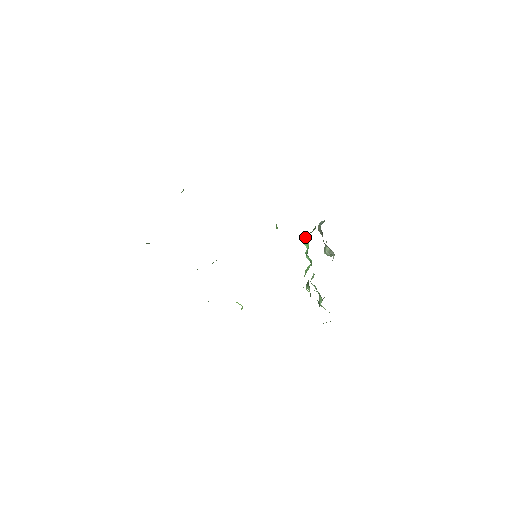
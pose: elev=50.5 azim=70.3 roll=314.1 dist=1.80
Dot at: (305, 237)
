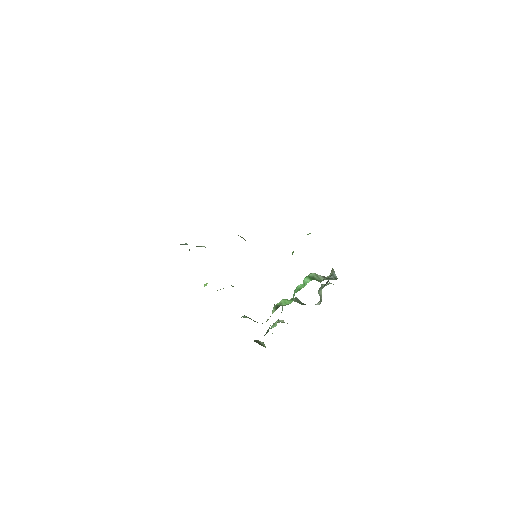
Dot at: (310, 275)
